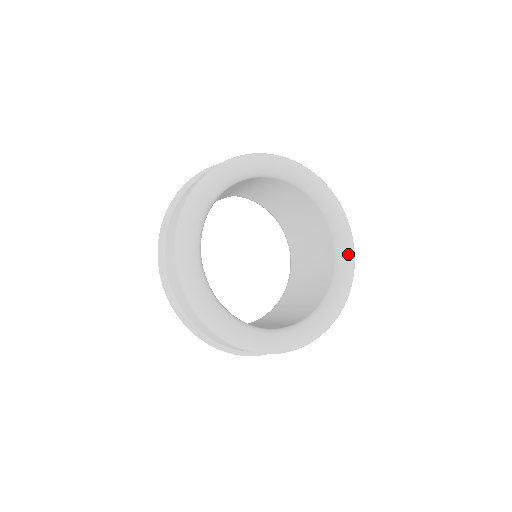
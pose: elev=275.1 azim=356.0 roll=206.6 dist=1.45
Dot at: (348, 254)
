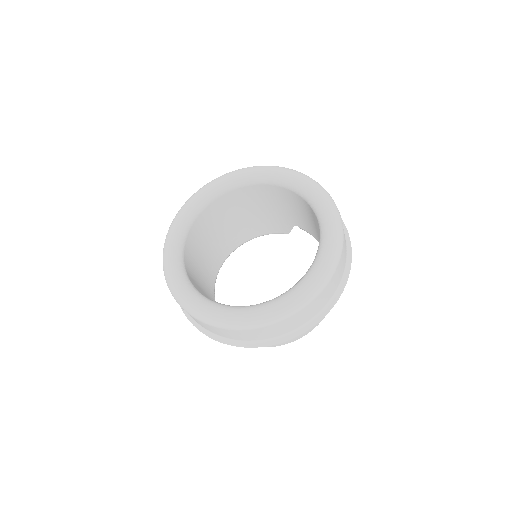
Dot at: (315, 269)
